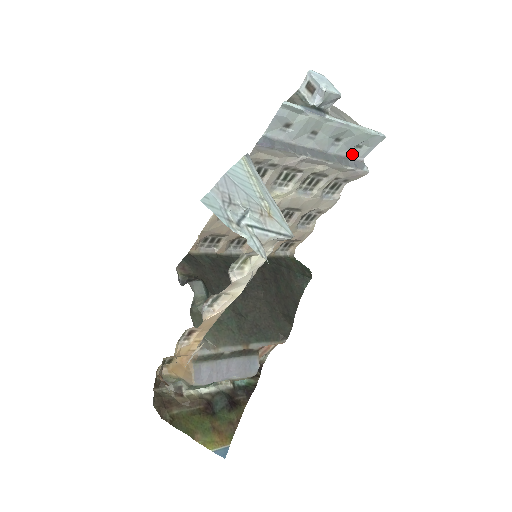
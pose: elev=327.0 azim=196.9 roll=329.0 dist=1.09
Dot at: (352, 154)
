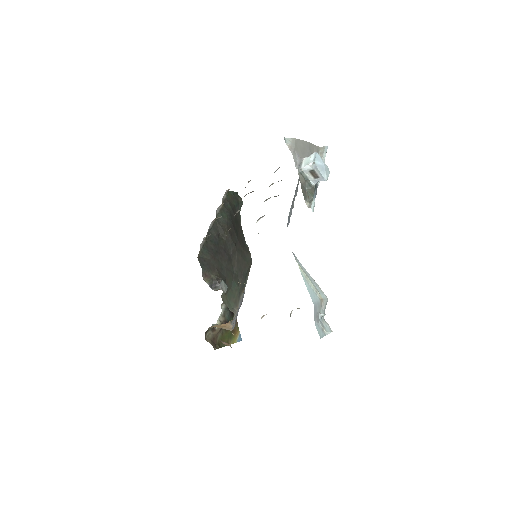
Dot at: occluded
